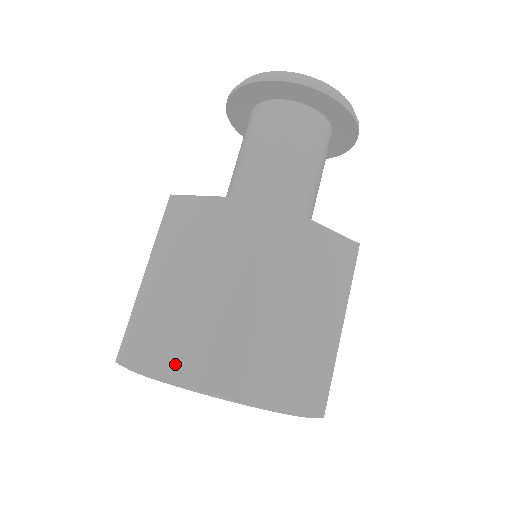
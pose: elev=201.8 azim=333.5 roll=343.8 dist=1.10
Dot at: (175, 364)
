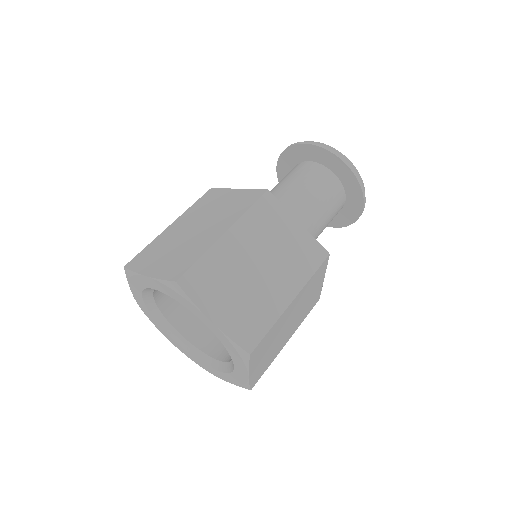
Dot at: (227, 316)
